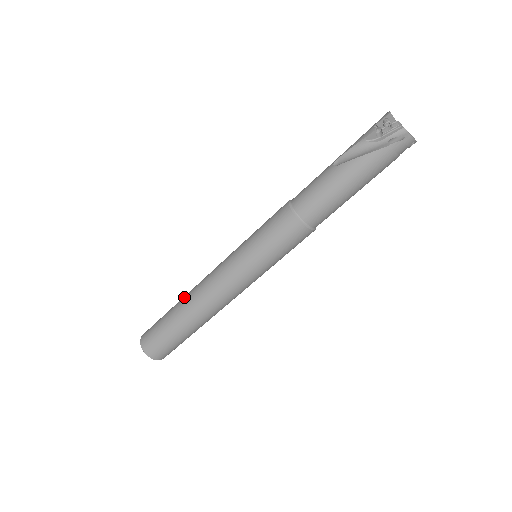
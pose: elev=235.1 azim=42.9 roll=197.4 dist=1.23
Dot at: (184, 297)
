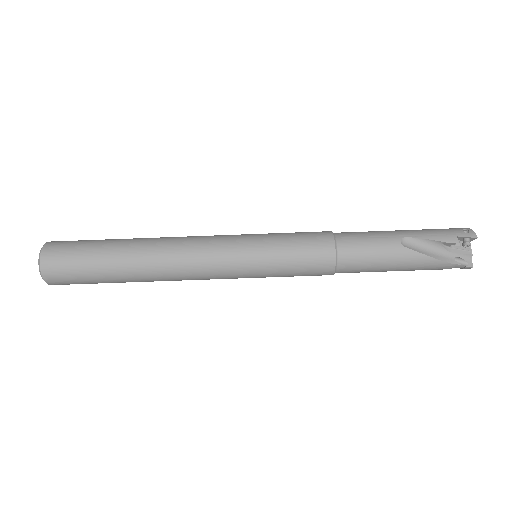
Dot at: (141, 246)
